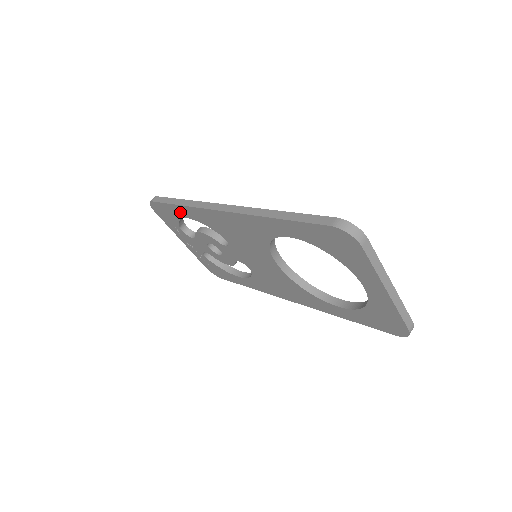
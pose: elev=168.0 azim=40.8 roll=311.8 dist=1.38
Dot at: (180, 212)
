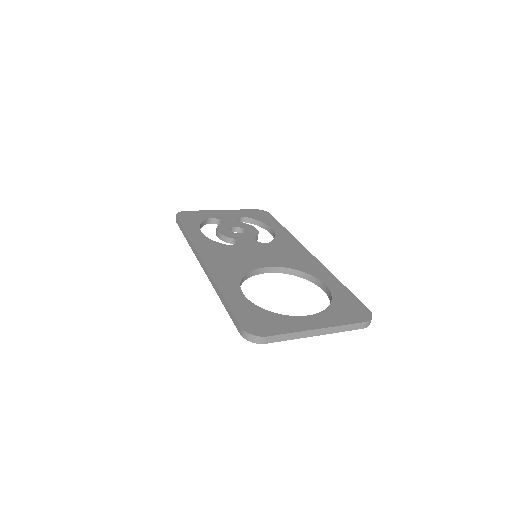
Dot at: occluded
